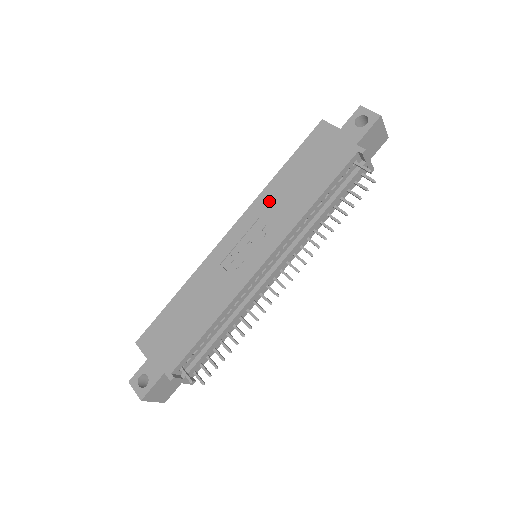
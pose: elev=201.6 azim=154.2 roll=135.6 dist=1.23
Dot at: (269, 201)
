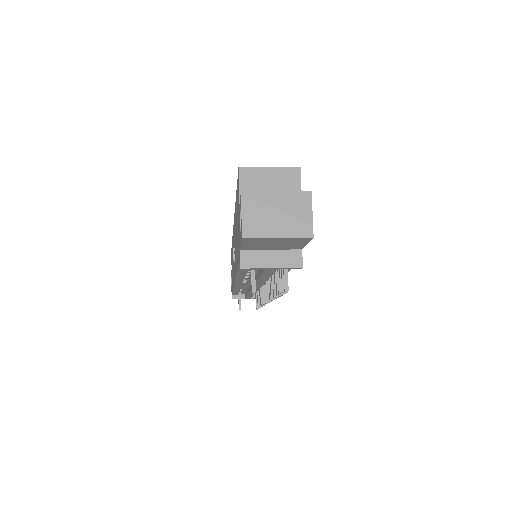
Dot at: occluded
